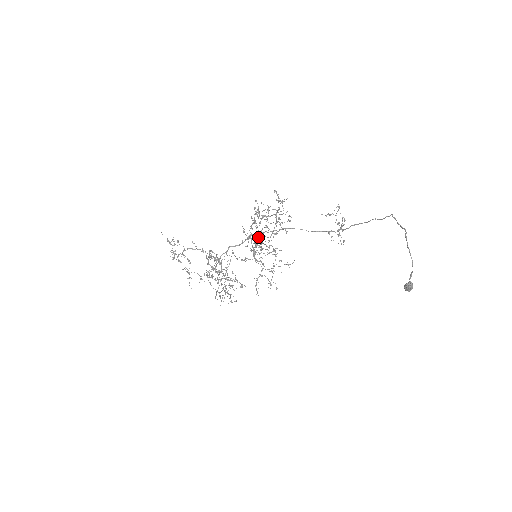
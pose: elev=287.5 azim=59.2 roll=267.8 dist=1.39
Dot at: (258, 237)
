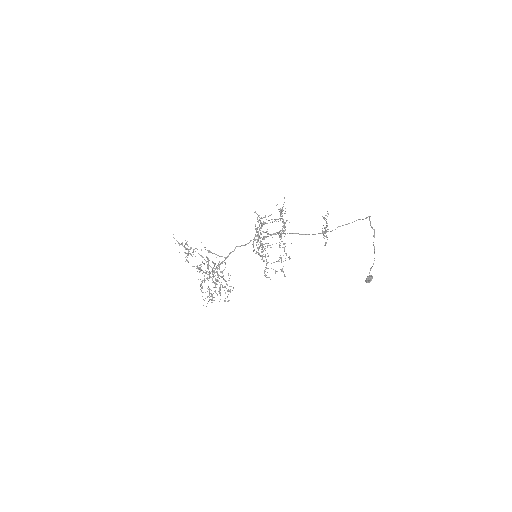
Dot at: (258, 240)
